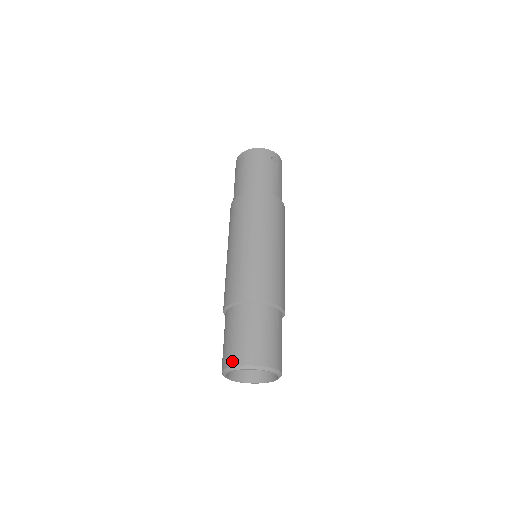
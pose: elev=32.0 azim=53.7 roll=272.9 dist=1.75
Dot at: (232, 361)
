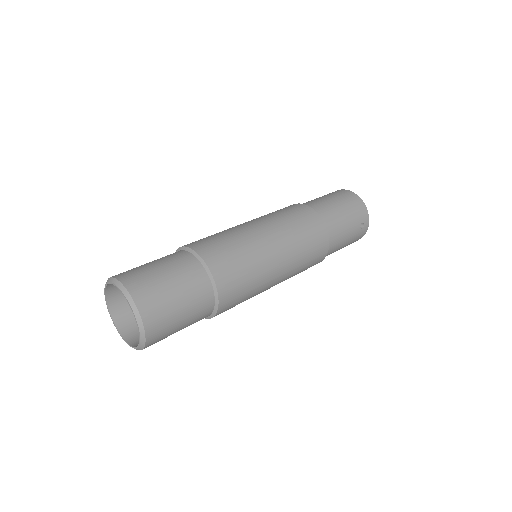
Dot at: (130, 281)
